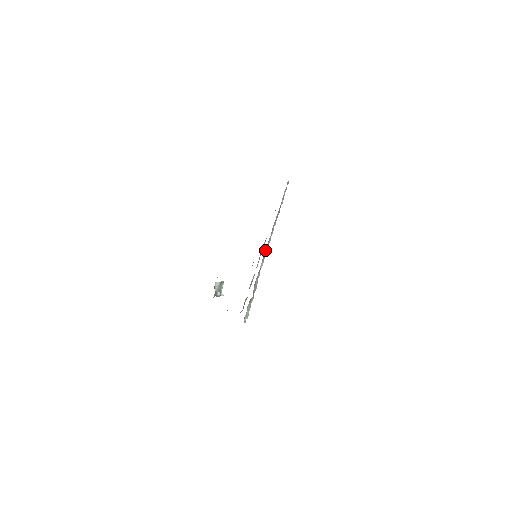
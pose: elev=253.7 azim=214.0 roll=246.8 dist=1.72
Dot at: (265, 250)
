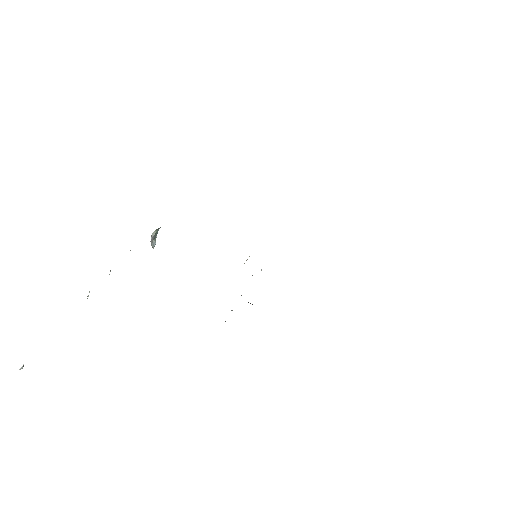
Dot at: occluded
